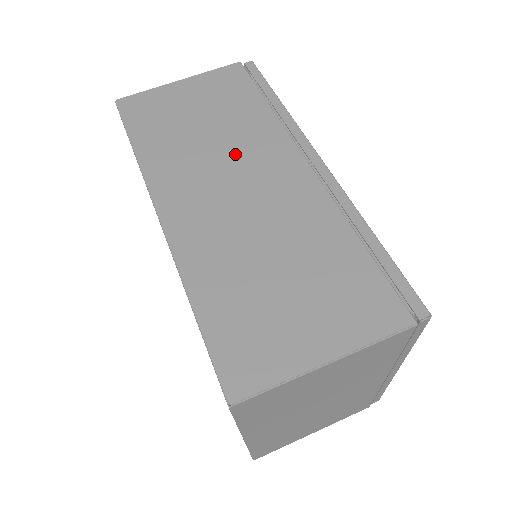
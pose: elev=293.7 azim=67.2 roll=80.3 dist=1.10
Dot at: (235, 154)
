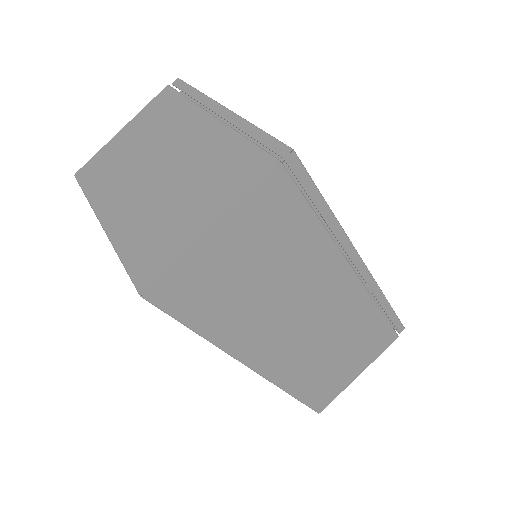
Dot at: (299, 295)
